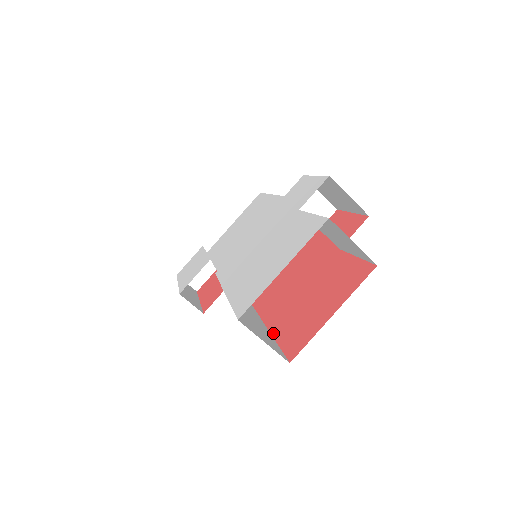
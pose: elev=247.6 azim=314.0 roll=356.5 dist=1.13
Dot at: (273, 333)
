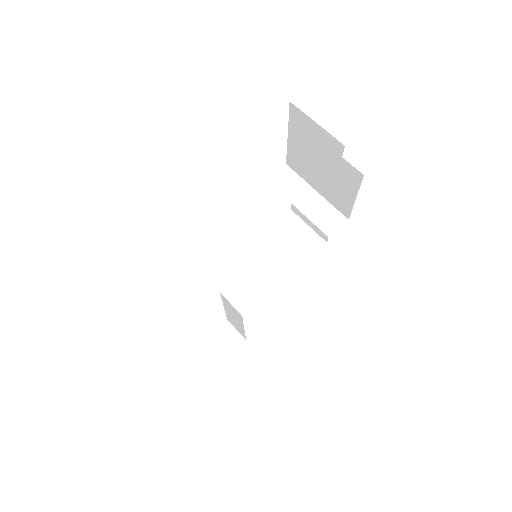
Dot at: occluded
